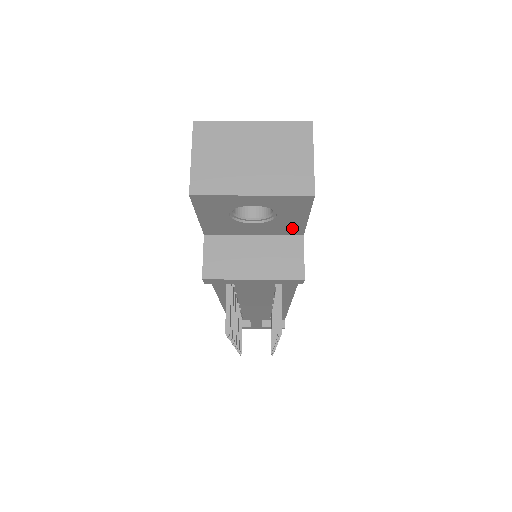
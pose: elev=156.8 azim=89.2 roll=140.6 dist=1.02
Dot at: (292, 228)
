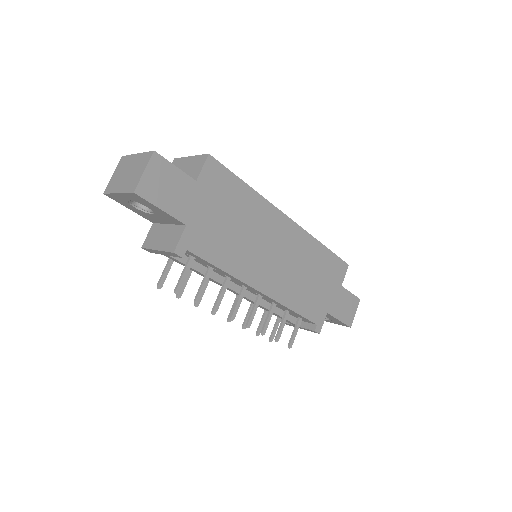
Dot at: (172, 219)
